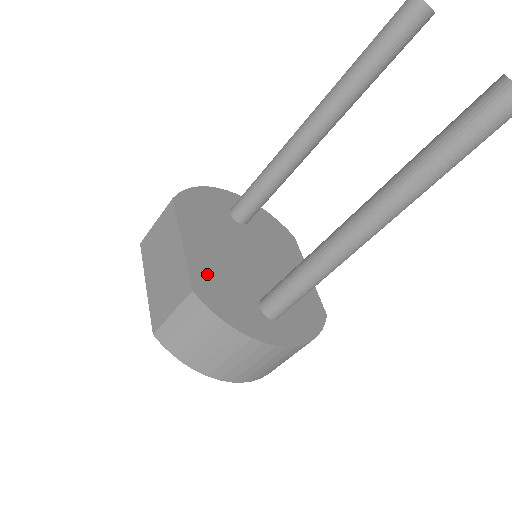
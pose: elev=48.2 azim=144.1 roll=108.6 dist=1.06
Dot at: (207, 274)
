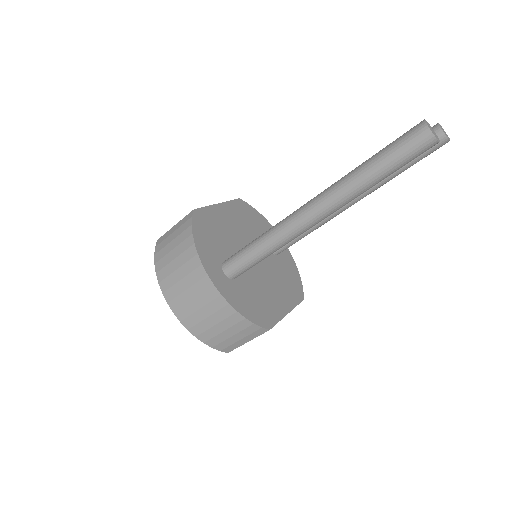
Dot at: (213, 220)
